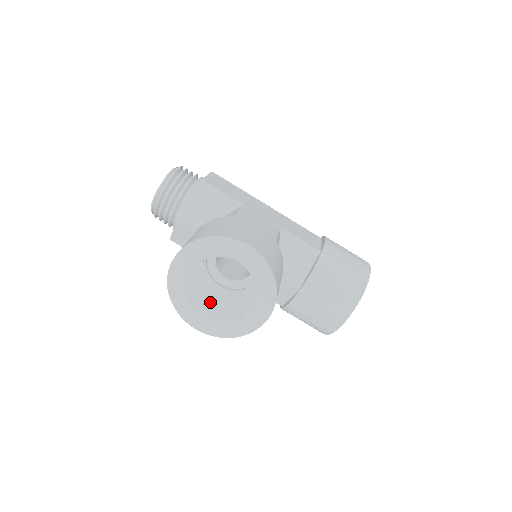
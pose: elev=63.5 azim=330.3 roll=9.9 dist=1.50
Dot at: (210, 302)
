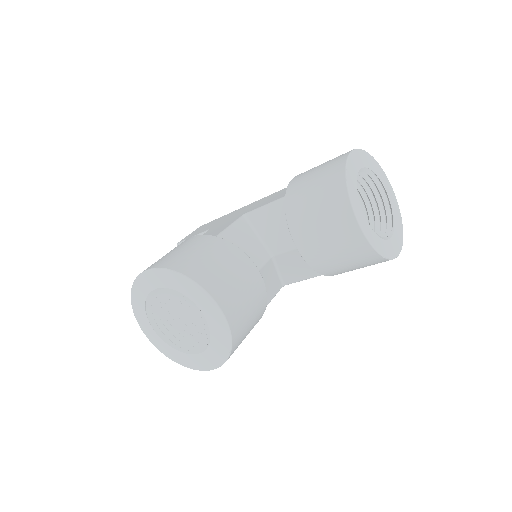
Dot at: occluded
